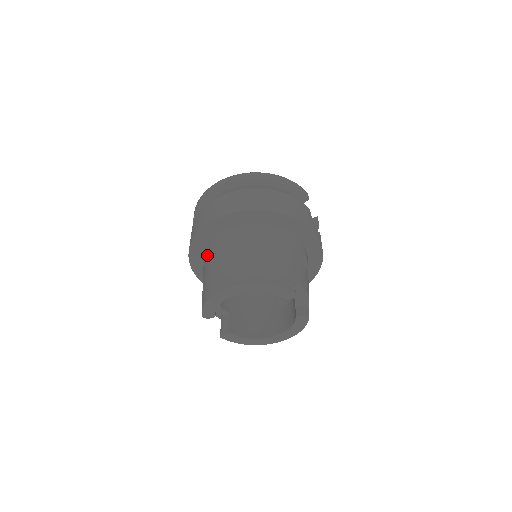
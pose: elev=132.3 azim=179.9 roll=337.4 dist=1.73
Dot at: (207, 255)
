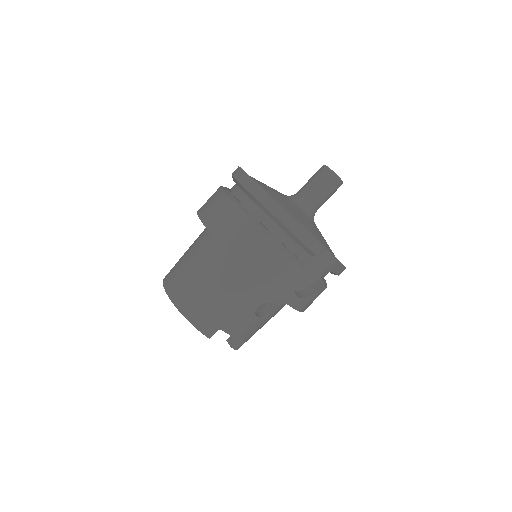
Dot at: occluded
